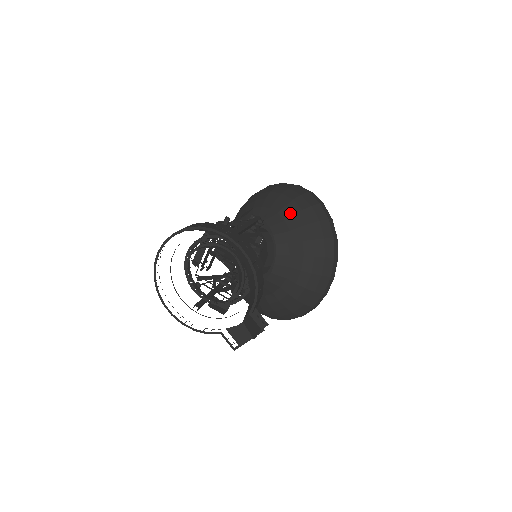
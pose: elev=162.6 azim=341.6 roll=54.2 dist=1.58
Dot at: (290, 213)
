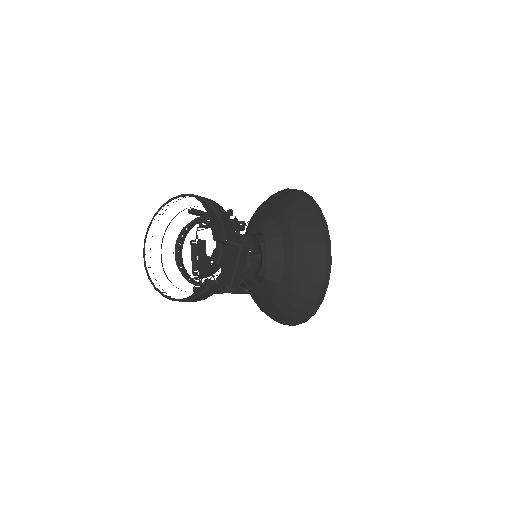
Dot at: (265, 206)
